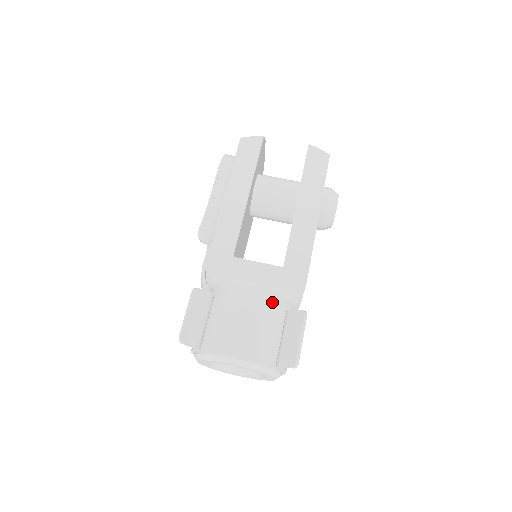
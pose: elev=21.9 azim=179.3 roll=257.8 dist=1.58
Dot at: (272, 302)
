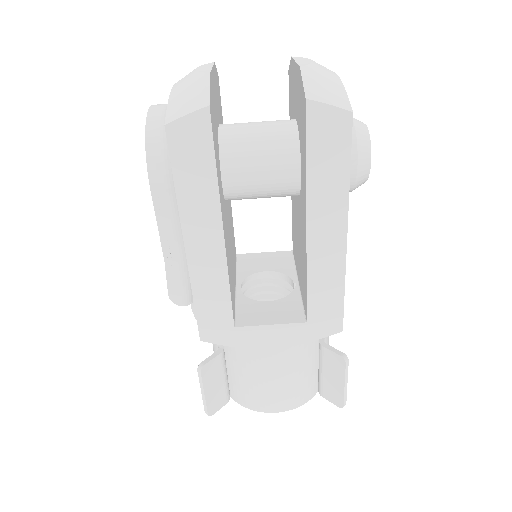
Dot at: (300, 349)
